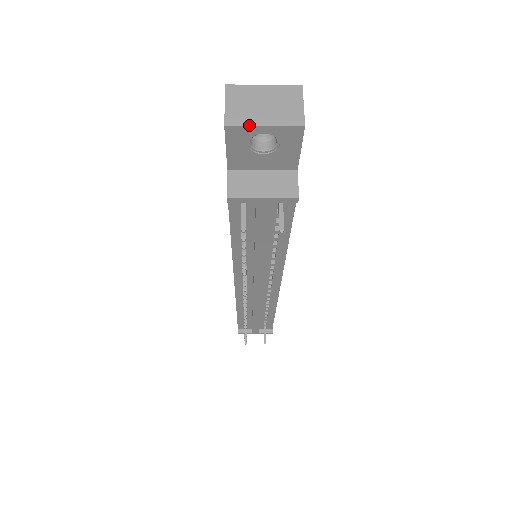
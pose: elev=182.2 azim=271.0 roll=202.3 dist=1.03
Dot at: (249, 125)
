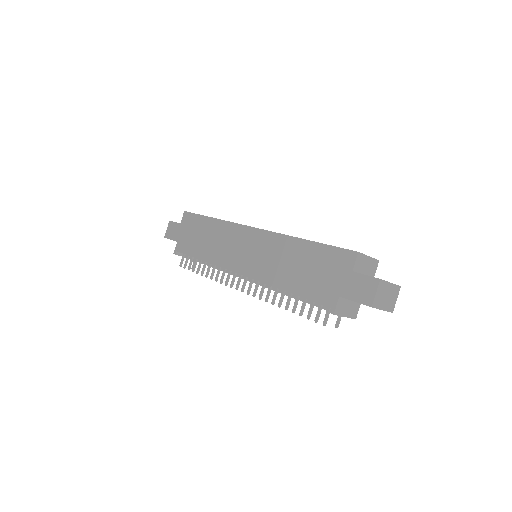
Dot at: (379, 309)
